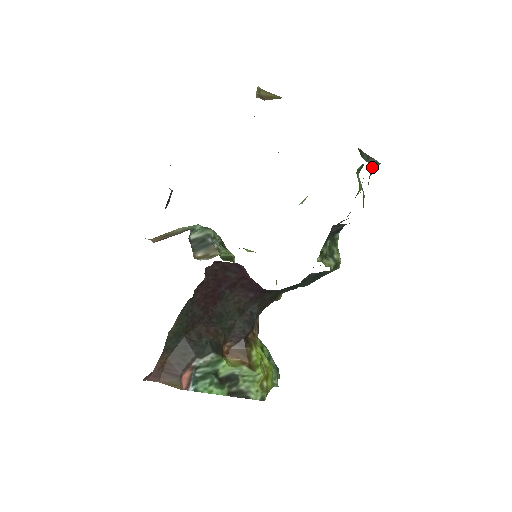
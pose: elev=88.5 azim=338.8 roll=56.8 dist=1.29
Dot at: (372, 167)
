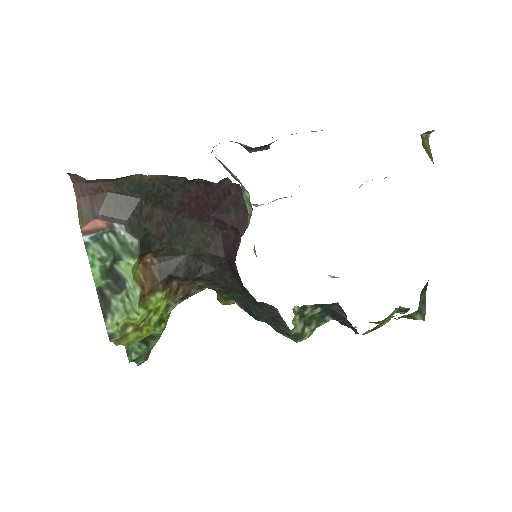
Dot at: (417, 312)
